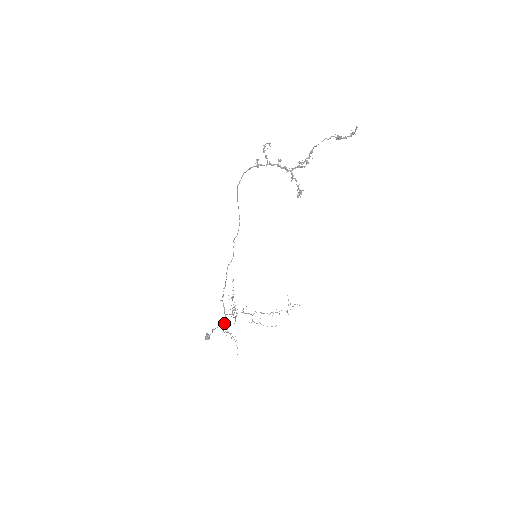
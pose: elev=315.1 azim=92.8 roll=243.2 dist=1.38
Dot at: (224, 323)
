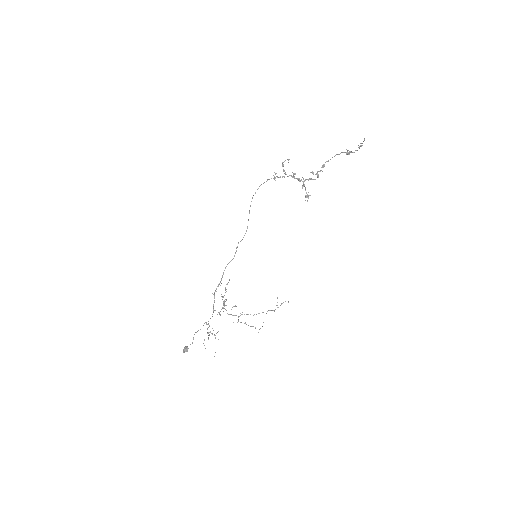
Dot at: (210, 318)
